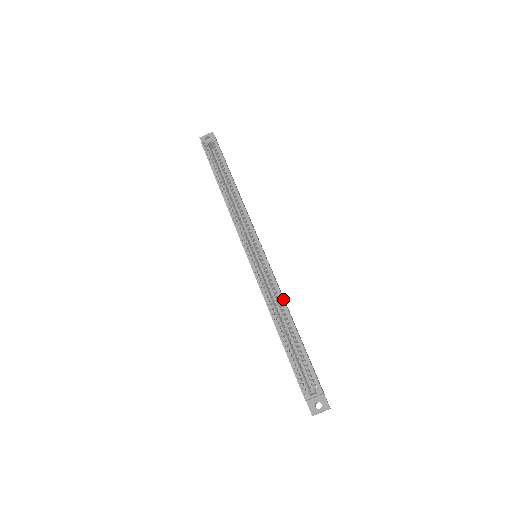
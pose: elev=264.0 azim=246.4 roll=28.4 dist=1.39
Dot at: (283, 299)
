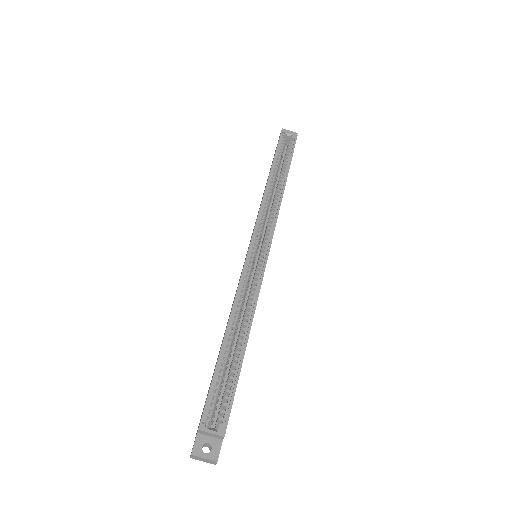
Dot at: occluded
